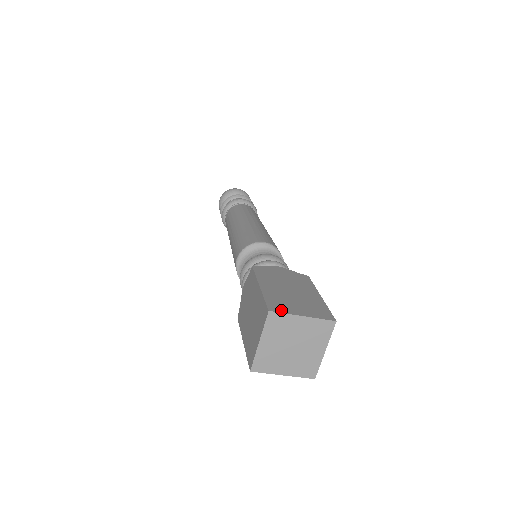
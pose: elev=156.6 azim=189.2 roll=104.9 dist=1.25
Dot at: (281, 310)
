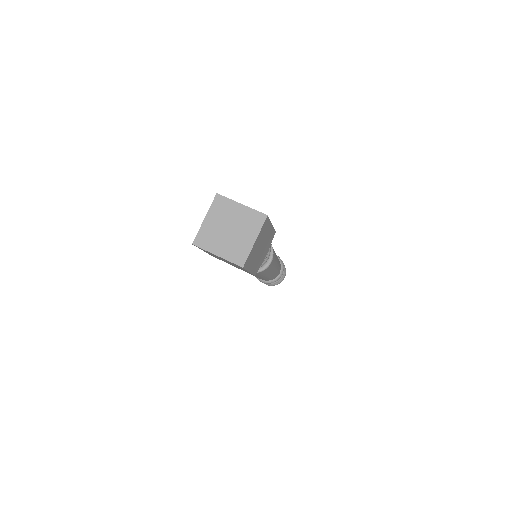
Dot at: (227, 198)
